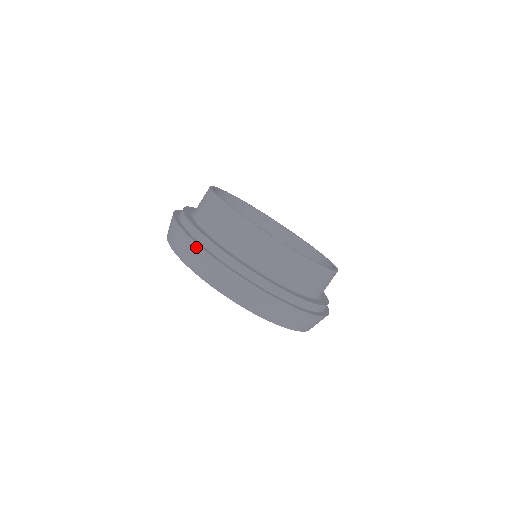
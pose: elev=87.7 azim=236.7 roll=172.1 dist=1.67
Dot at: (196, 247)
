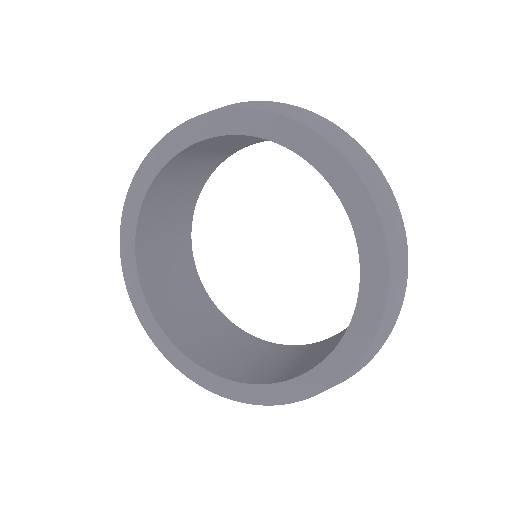
Dot at: occluded
